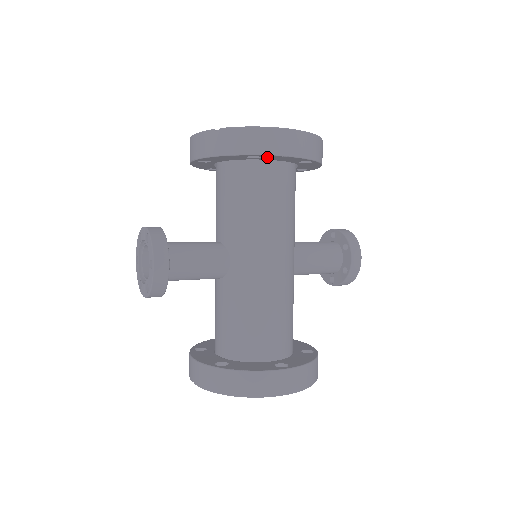
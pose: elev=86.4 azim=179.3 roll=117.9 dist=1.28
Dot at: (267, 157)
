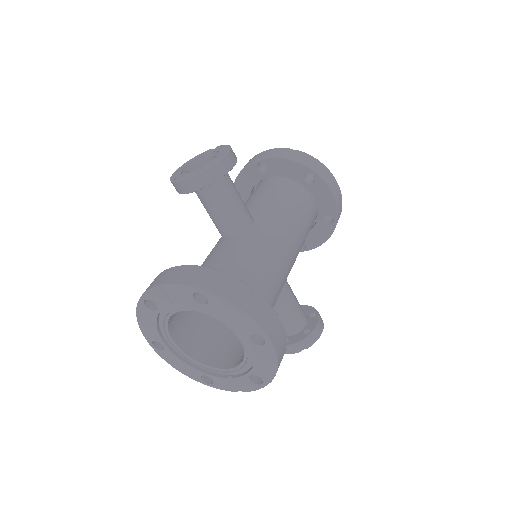
Dot at: (317, 185)
